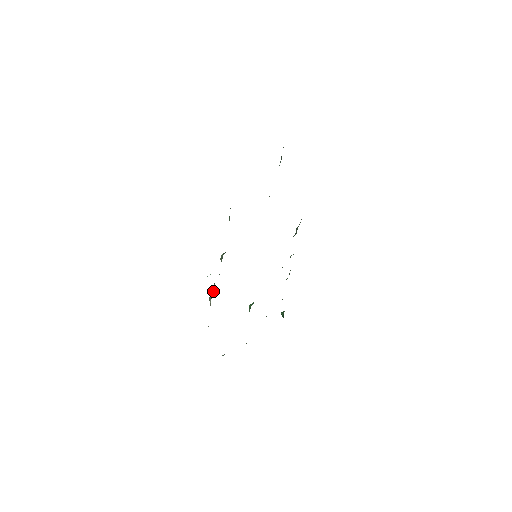
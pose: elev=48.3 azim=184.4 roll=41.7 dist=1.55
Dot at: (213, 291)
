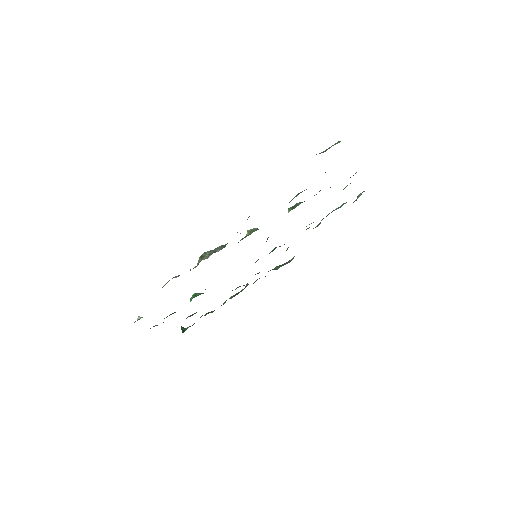
Dot at: (219, 249)
